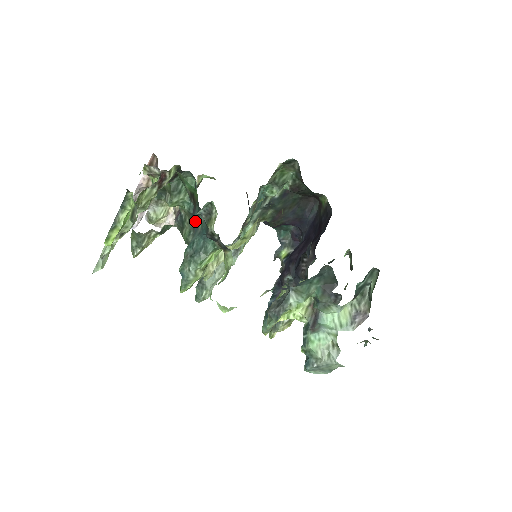
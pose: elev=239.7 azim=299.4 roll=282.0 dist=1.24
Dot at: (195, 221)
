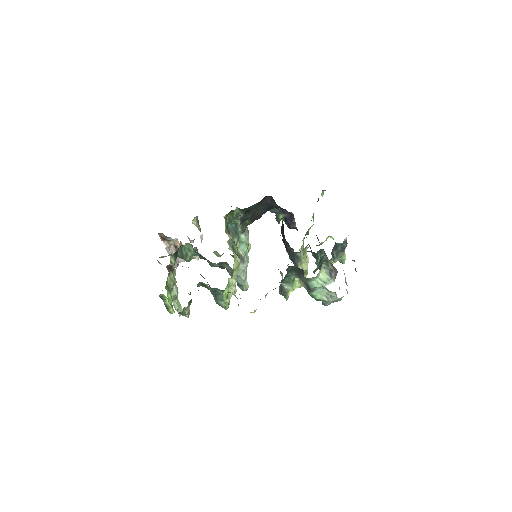
Dot at: occluded
